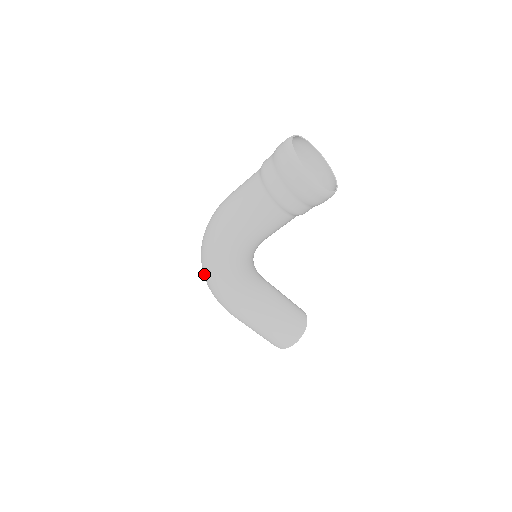
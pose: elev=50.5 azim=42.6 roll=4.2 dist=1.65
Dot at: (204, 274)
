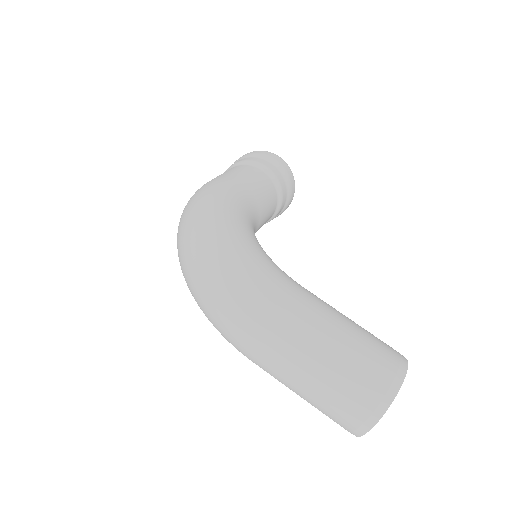
Dot at: (199, 247)
